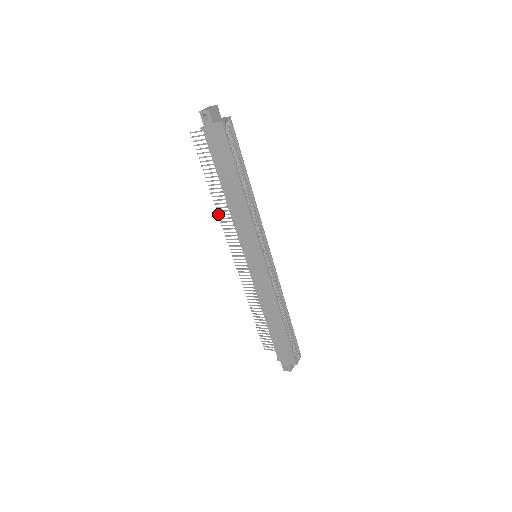
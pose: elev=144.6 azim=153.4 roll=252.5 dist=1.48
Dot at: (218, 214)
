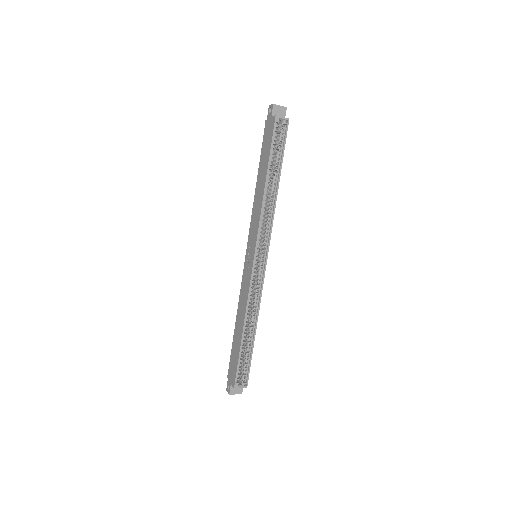
Dot at: occluded
